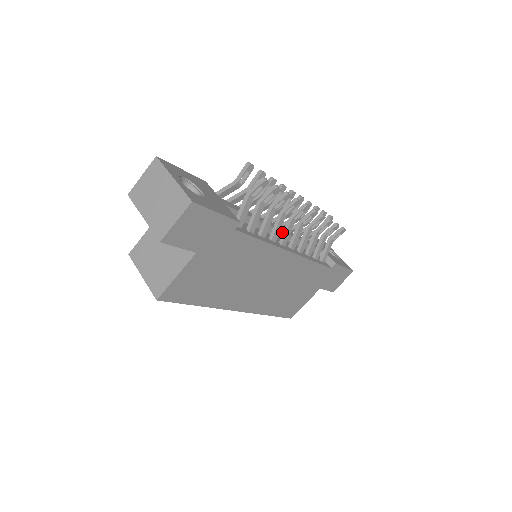
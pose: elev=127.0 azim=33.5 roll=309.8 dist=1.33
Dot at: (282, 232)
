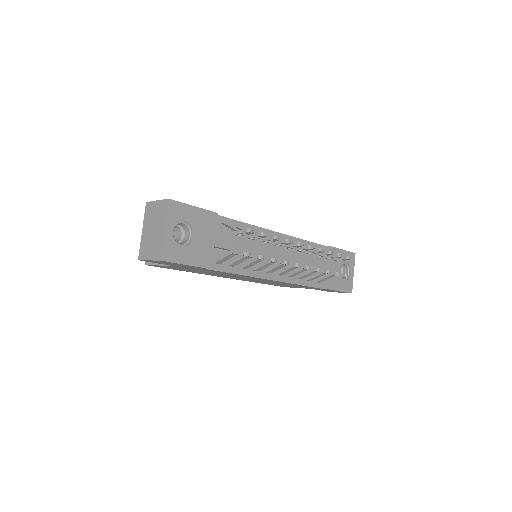
Dot at: occluded
